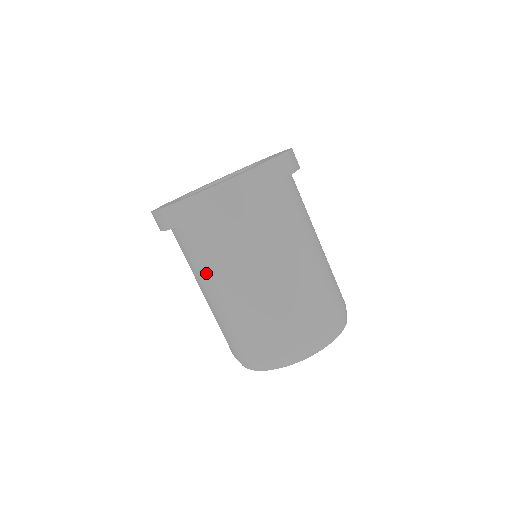
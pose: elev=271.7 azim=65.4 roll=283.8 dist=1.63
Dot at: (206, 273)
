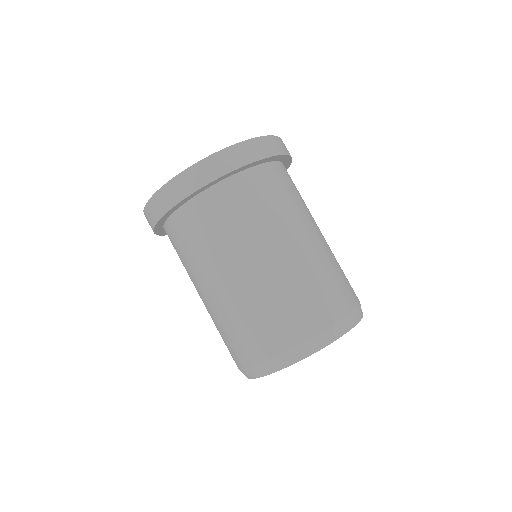
Dot at: (199, 264)
